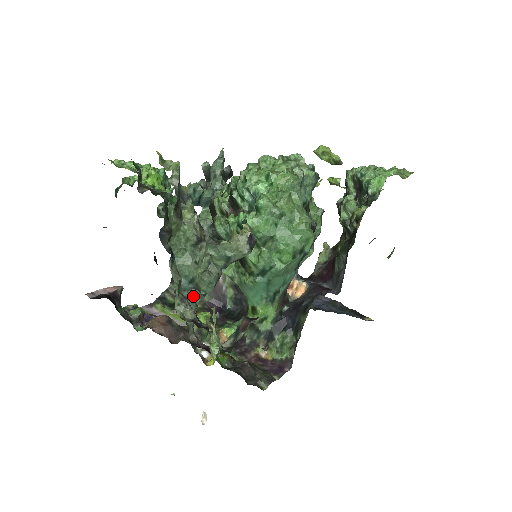
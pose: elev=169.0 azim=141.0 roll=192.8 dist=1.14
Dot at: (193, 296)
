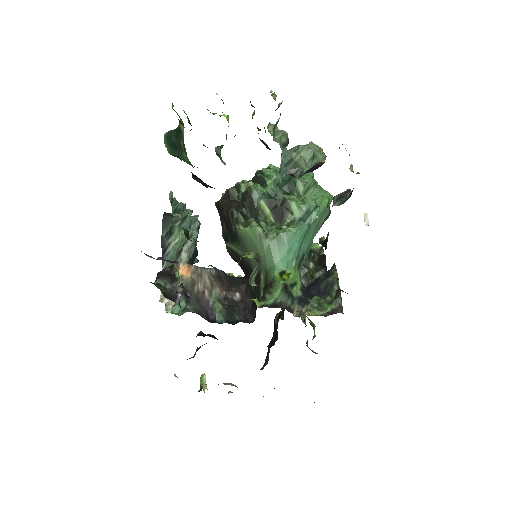
Dot at: (171, 312)
